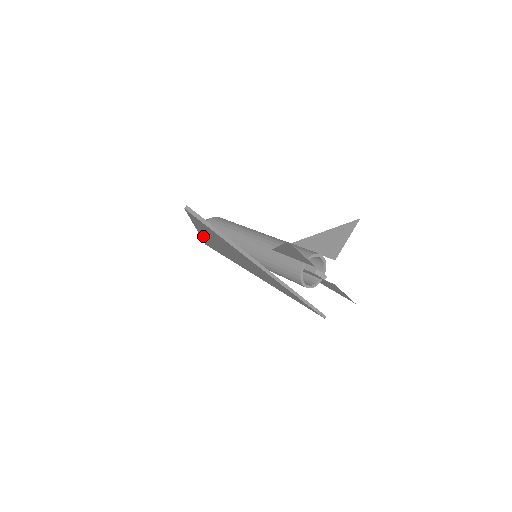
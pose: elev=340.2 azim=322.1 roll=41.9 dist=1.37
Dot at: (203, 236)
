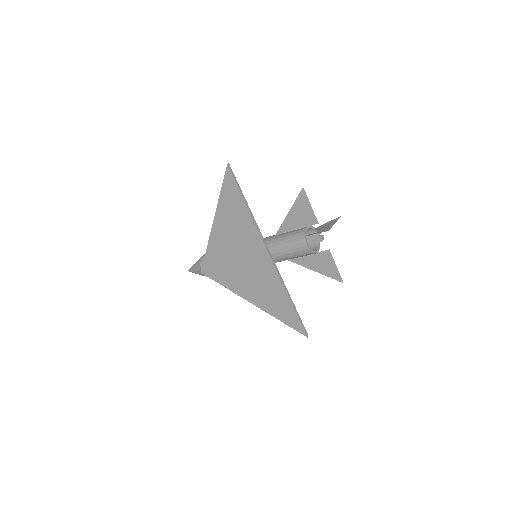
Dot at: (213, 237)
